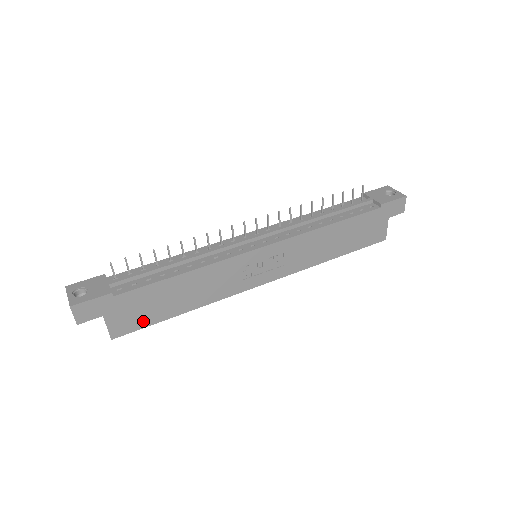
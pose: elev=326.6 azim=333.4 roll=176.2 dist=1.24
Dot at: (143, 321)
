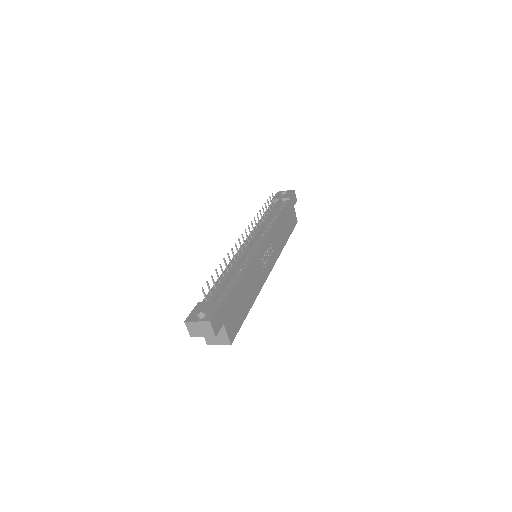
Dot at: (238, 322)
